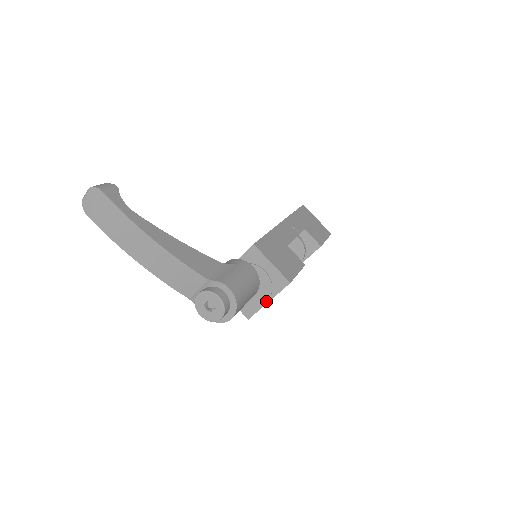
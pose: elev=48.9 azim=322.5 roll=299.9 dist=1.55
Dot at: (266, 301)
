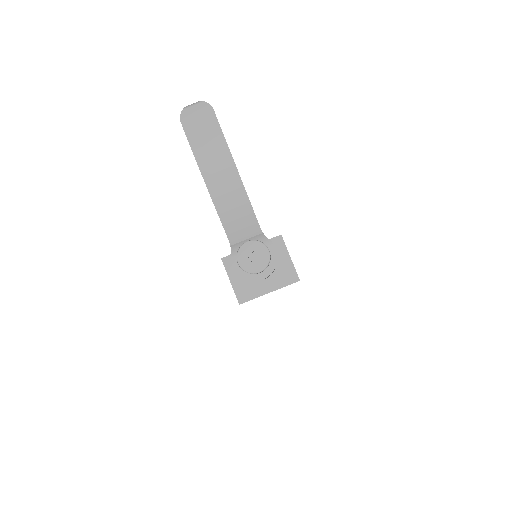
Dot at: (268, 291)
